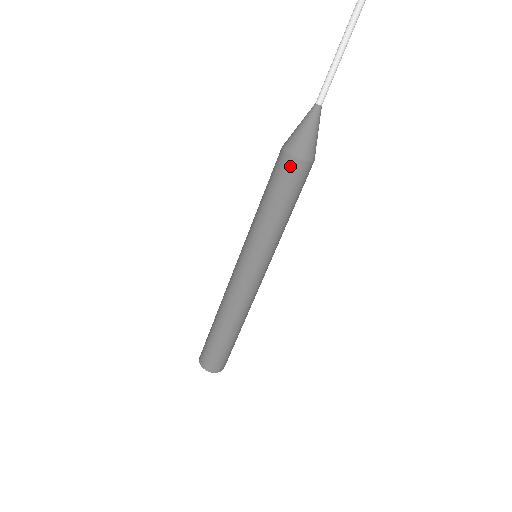
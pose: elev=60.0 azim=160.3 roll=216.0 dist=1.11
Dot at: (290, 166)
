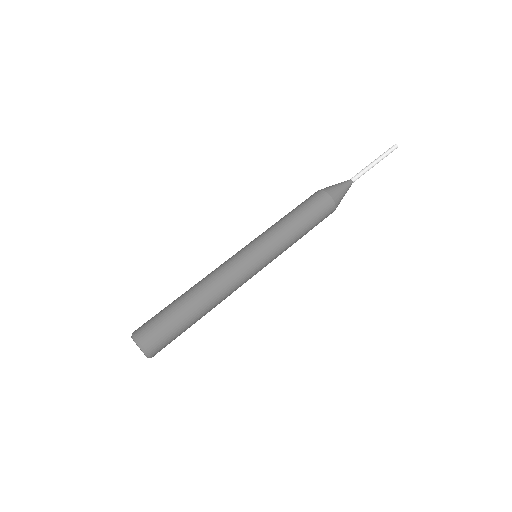
Dot at: (325, 200)
